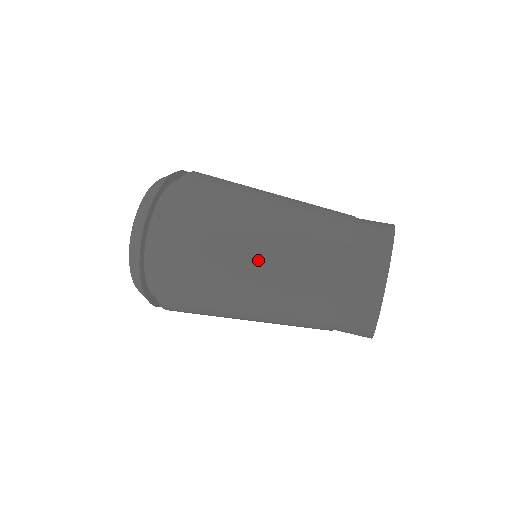
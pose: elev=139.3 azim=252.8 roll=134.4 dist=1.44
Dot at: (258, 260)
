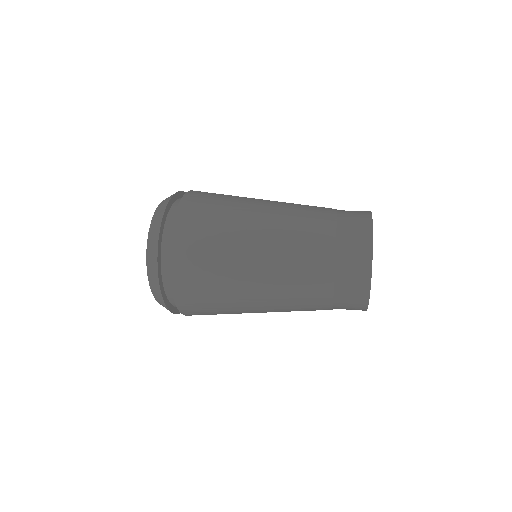
Dot at: (268, 209)
